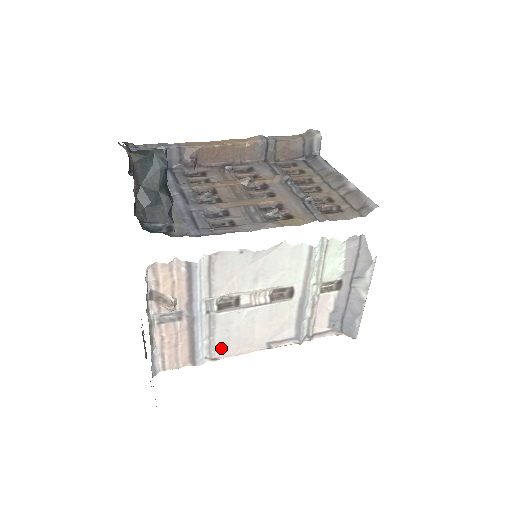
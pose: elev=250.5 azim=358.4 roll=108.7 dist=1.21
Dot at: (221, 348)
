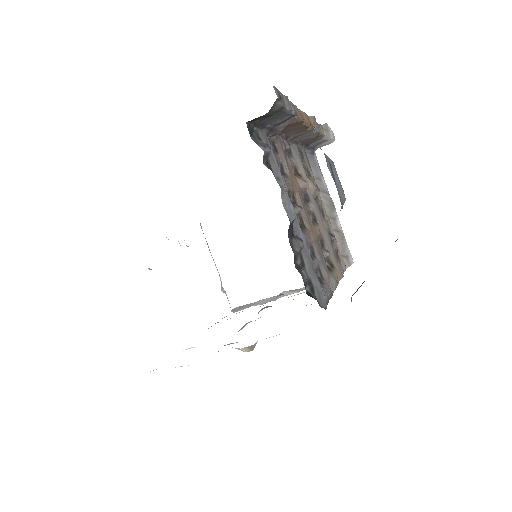
Dot at: occluded
